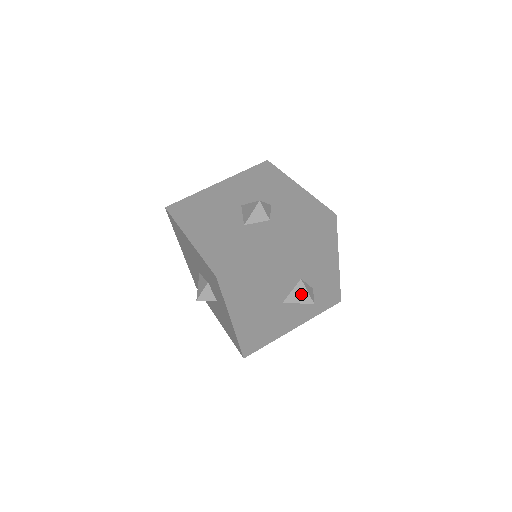
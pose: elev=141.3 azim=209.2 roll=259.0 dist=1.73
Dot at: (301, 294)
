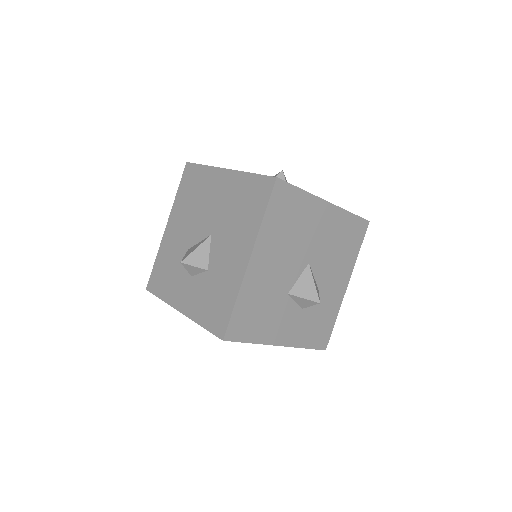
Dot at: occluded
